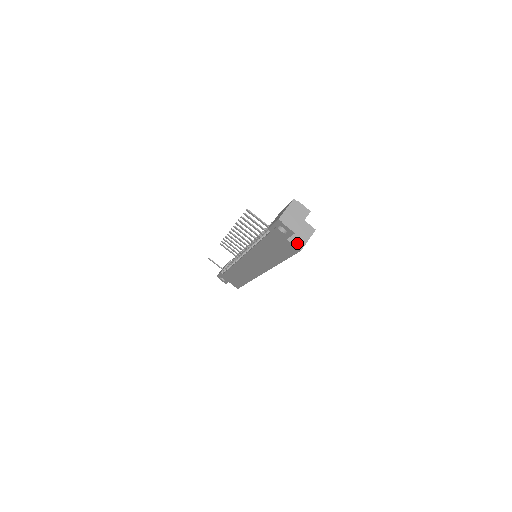
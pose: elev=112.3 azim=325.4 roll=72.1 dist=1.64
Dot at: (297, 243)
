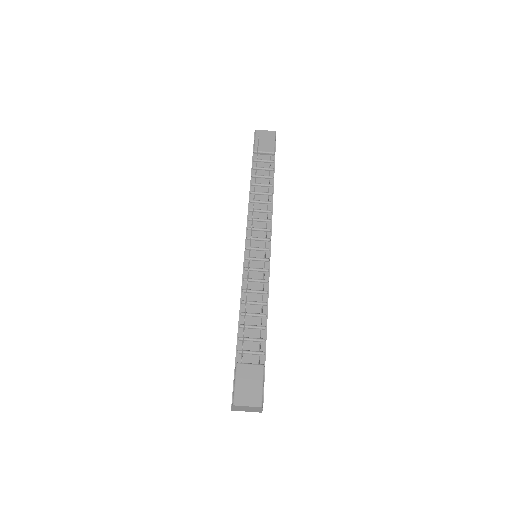
Dot at: occluded
